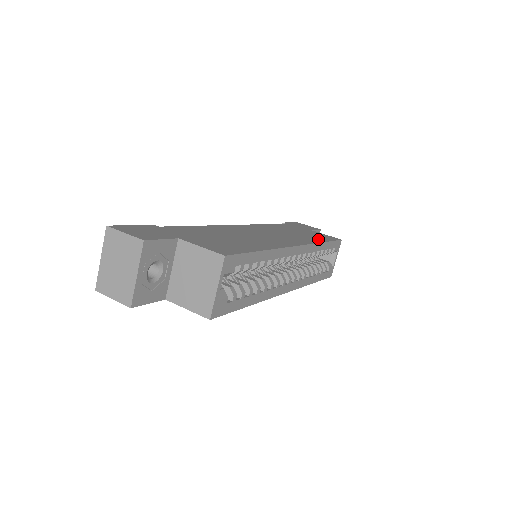
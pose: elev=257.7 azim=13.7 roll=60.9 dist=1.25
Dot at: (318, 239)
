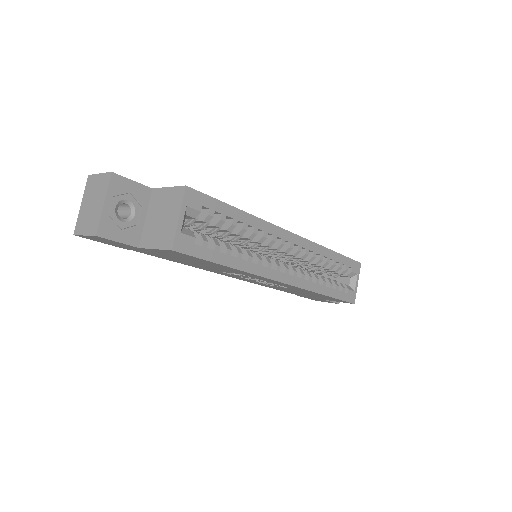
Dot at: occluded
